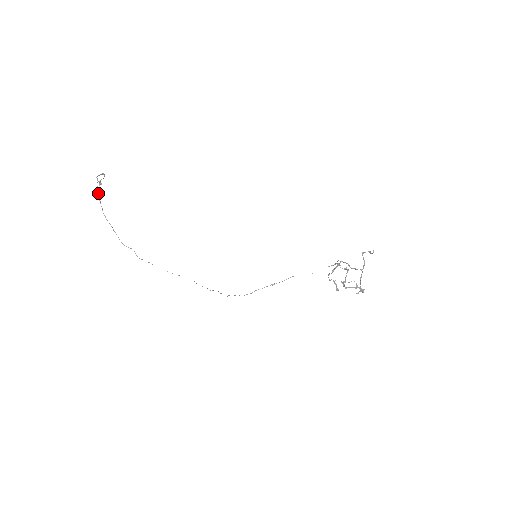
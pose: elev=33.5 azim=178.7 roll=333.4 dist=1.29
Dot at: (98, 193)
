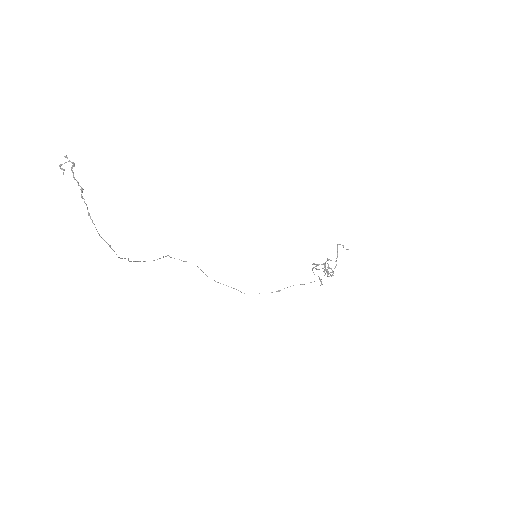
Dot at: occluded
